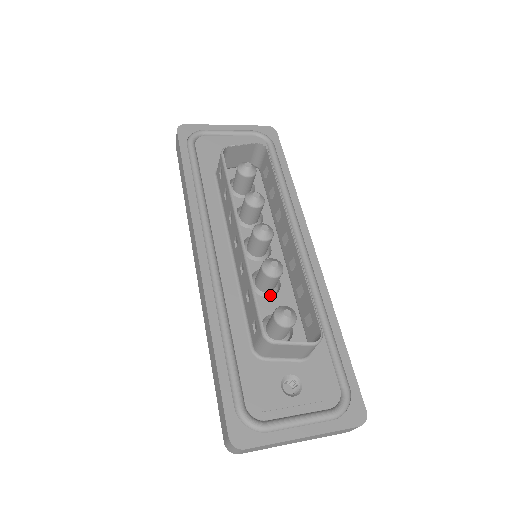
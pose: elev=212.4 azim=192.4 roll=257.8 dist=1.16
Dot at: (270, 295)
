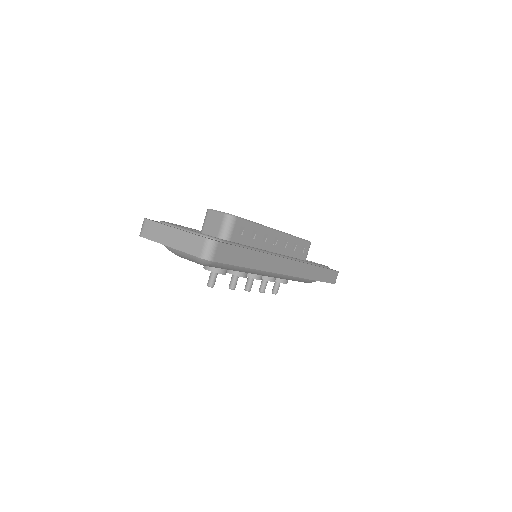
Dot at: occluded
